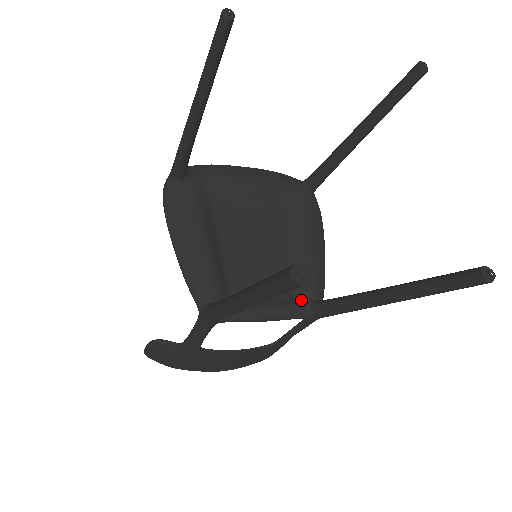
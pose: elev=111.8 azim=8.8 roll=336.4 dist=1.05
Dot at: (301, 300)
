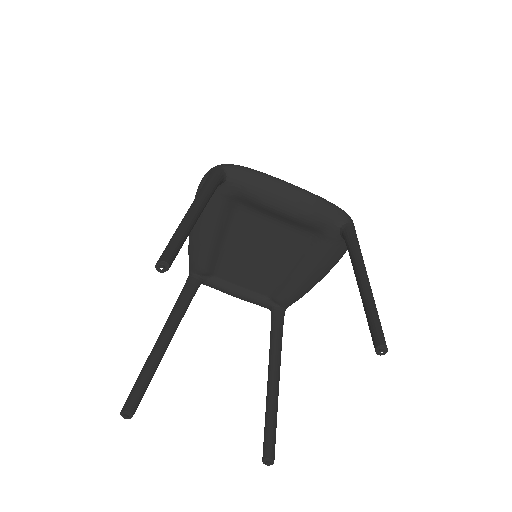
Dot at: (269, 300)
